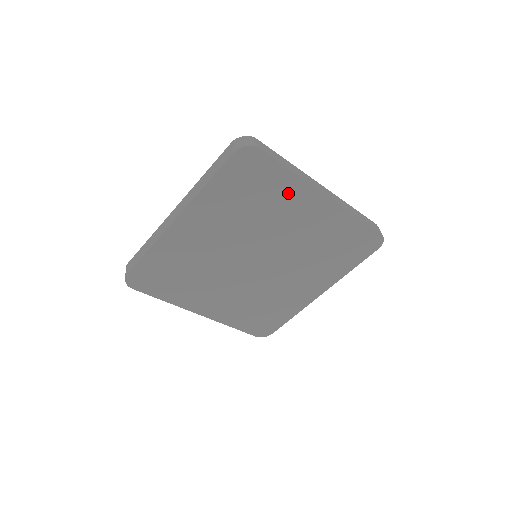
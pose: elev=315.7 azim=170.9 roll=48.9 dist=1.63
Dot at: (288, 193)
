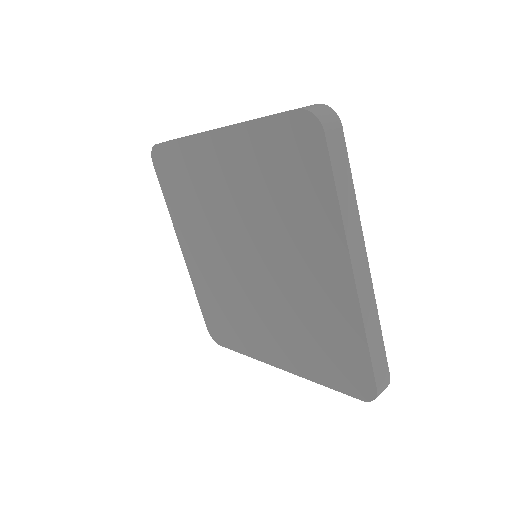
Dot at: (318, 221)
